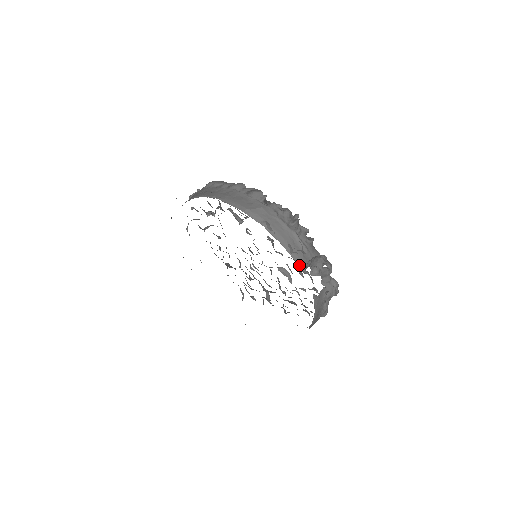
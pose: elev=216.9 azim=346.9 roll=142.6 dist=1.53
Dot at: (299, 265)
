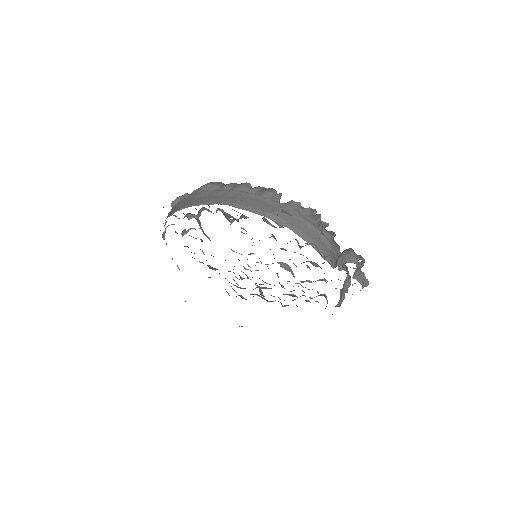
Dot at: (329, 263)
